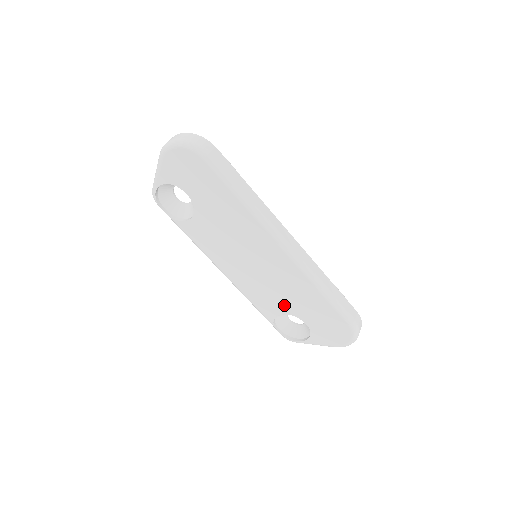
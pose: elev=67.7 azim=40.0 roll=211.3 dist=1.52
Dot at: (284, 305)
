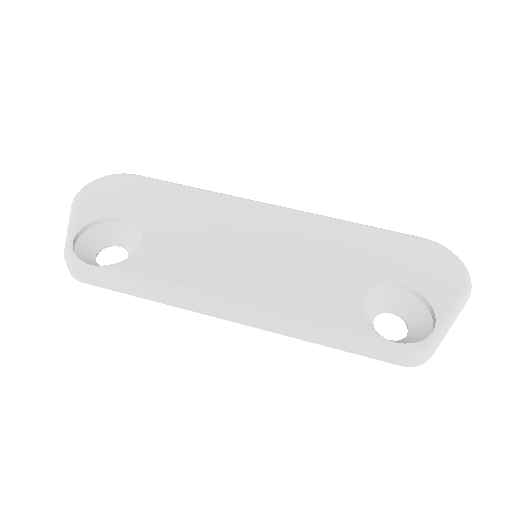
Dot at: (347, 278)
